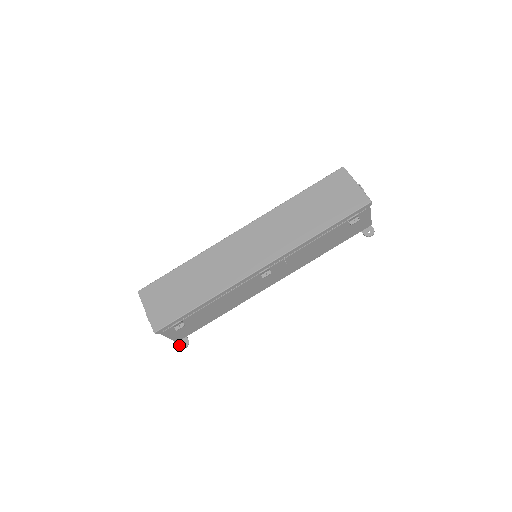
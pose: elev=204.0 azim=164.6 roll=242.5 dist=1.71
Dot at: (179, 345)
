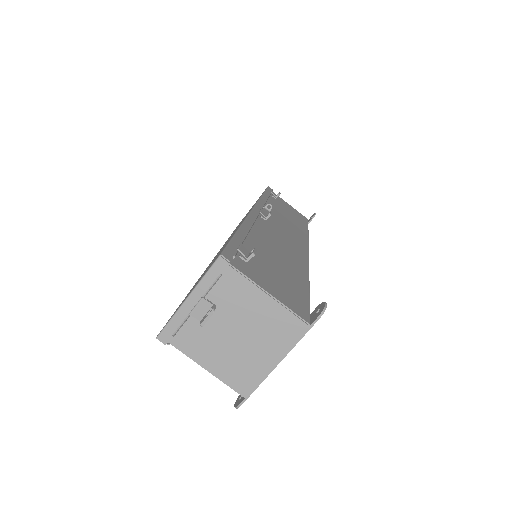
Dot at: (316, 317)
